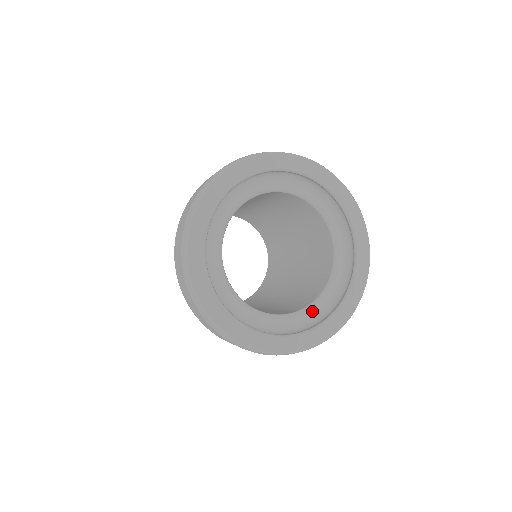
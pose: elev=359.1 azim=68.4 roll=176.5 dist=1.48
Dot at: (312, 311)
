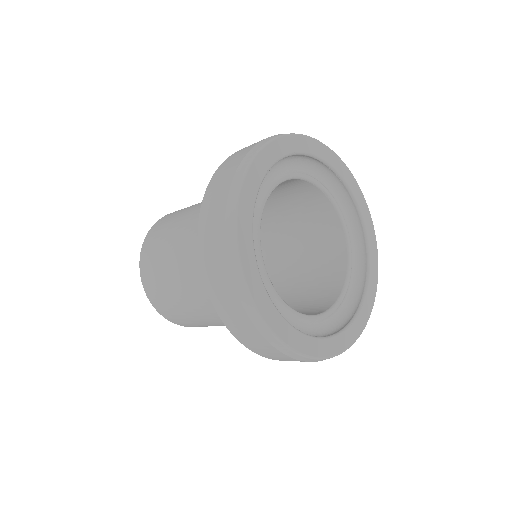
Dot at: (339, 306)
